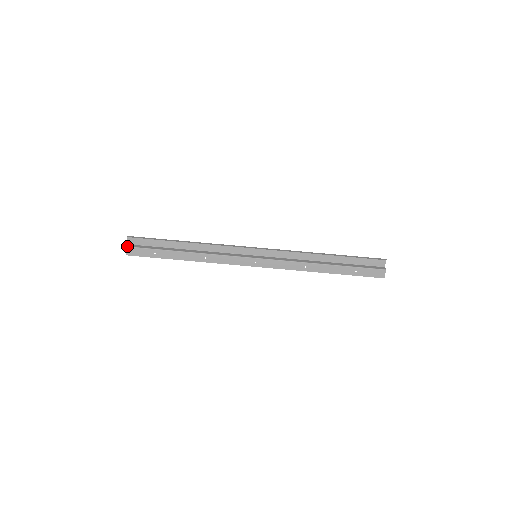
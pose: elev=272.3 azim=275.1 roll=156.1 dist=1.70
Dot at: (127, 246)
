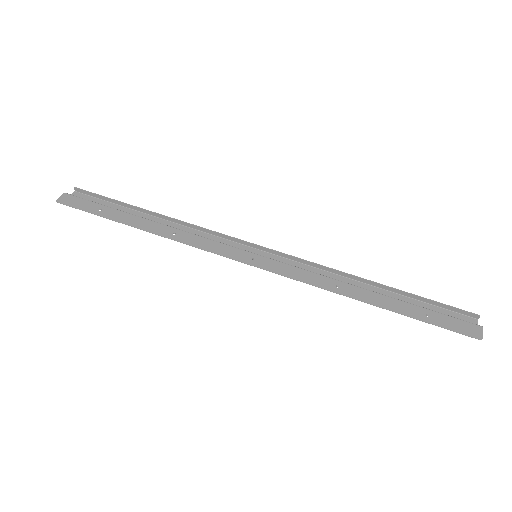
Dot at: (66, 193)
